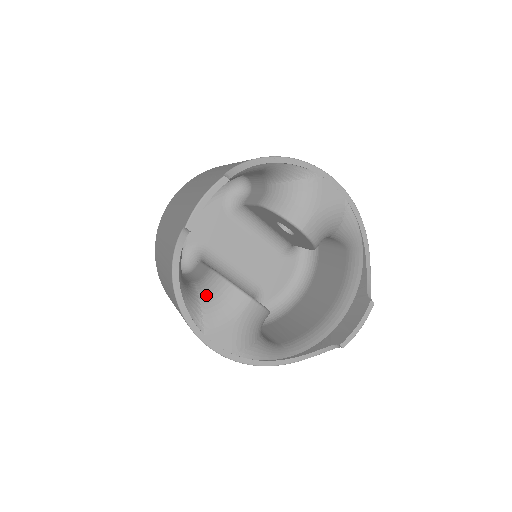
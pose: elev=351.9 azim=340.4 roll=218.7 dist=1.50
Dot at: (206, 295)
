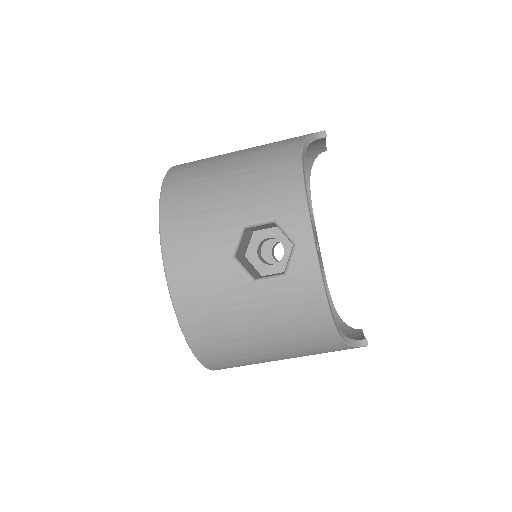
Dot at: occluded
